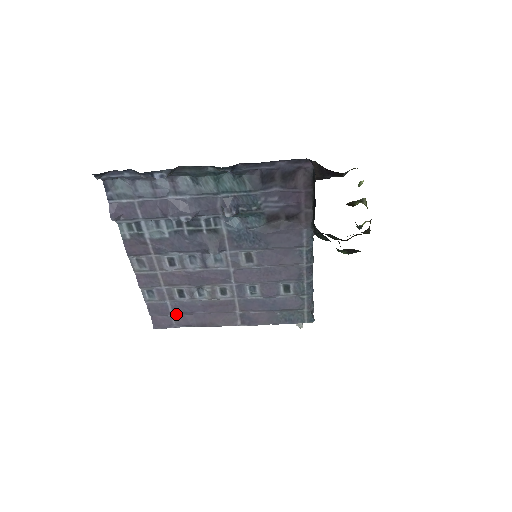
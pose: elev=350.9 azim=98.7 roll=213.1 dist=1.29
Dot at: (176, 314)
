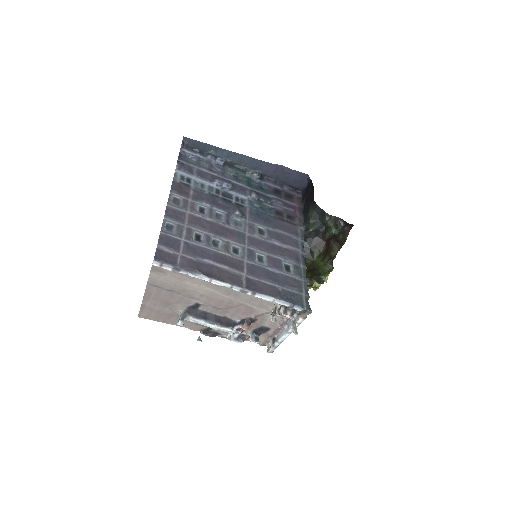
Dot at: (184, 255)
